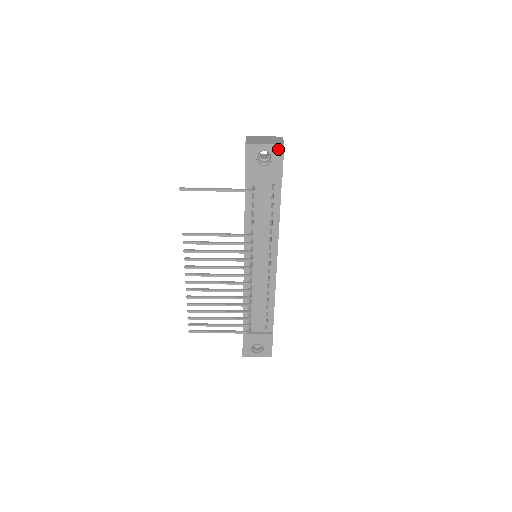
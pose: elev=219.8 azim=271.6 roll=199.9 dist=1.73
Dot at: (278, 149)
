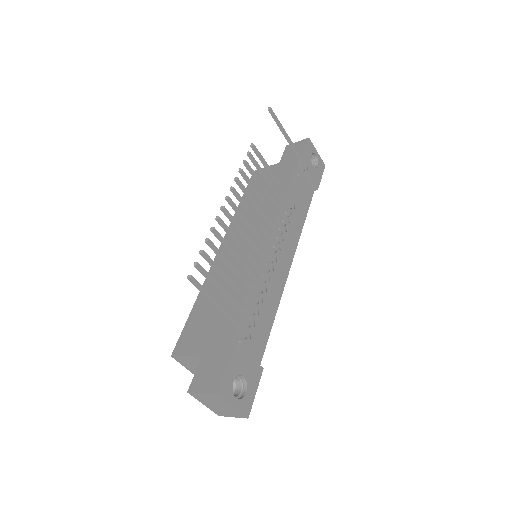
Dot at: (322, 164)
